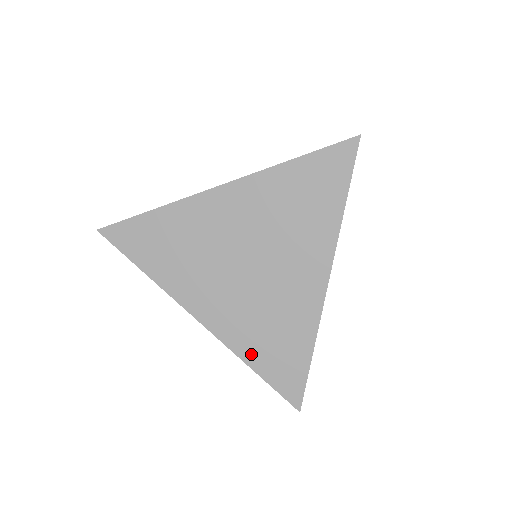
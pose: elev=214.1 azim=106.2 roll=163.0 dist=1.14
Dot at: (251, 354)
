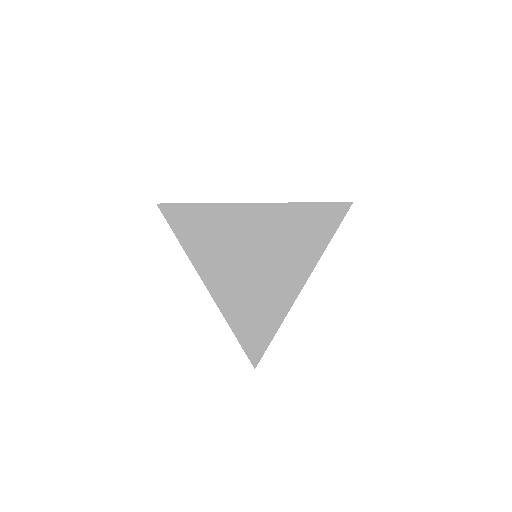
Dot at: (235, 321)
